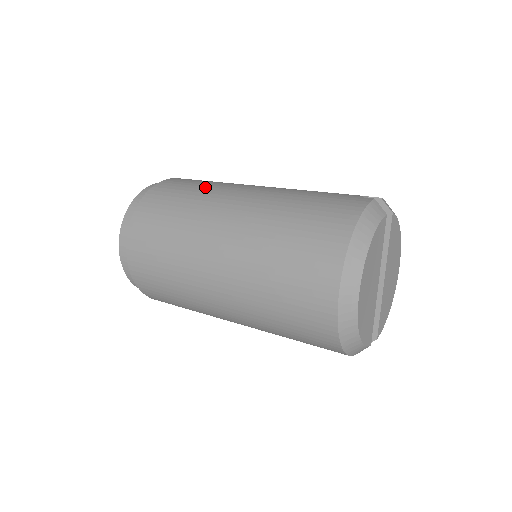
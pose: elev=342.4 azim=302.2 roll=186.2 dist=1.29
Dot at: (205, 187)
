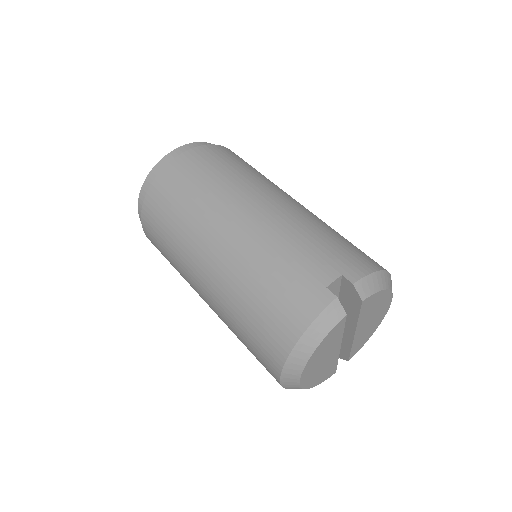
Dot at: (199, 199)
